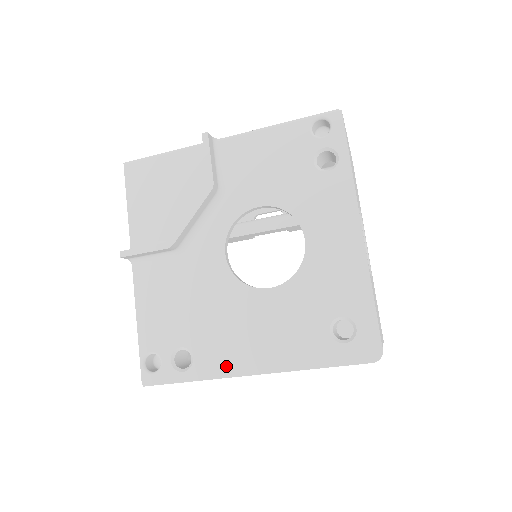
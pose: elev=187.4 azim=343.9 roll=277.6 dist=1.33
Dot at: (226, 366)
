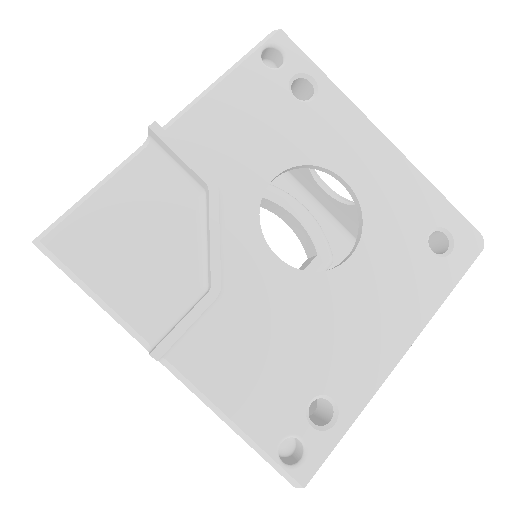
Dot at: (373, 373)
